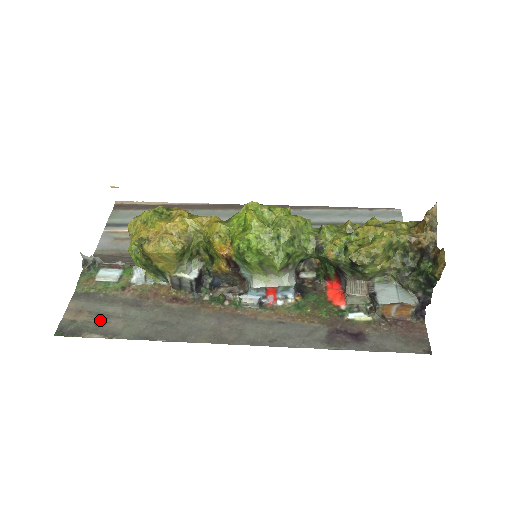
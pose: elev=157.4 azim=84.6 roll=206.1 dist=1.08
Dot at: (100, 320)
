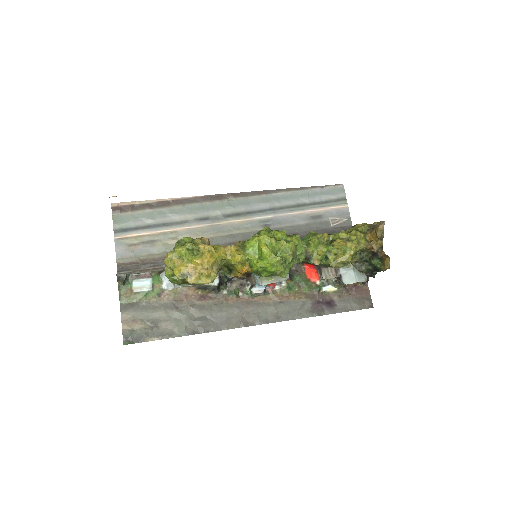
Dot at: (153, 325)
